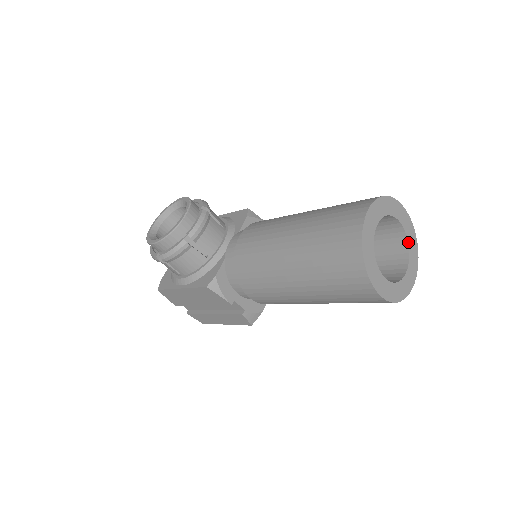
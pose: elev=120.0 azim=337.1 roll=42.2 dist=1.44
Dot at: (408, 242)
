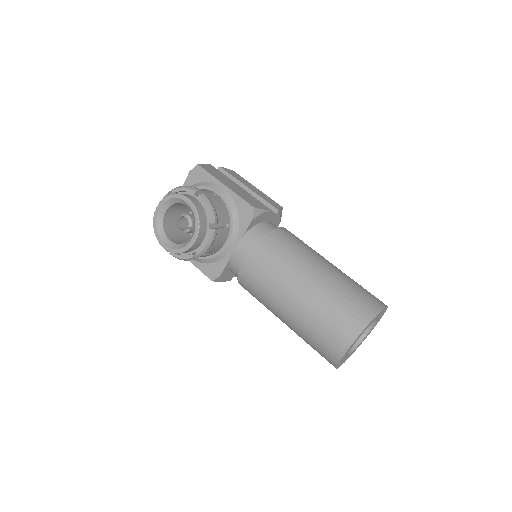
Dot at: occluded
